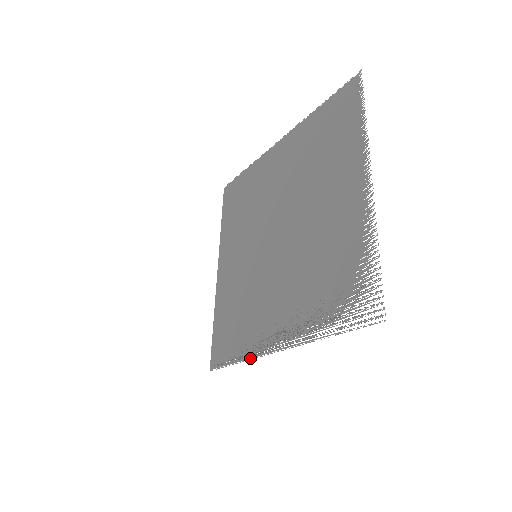
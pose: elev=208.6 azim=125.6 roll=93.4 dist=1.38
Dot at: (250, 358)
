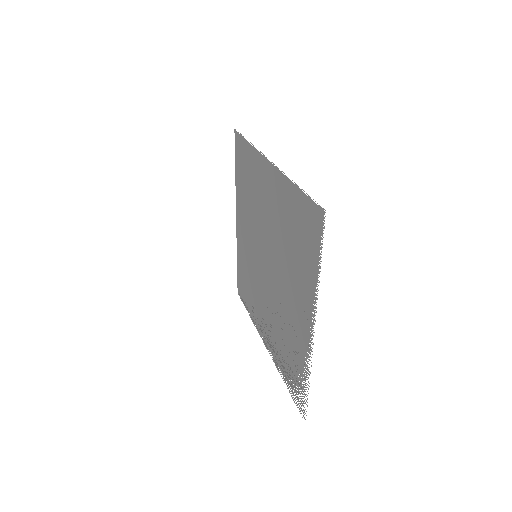
Dot at: occluded
